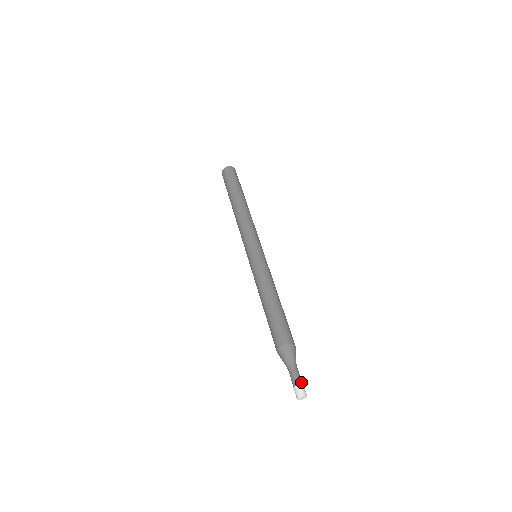
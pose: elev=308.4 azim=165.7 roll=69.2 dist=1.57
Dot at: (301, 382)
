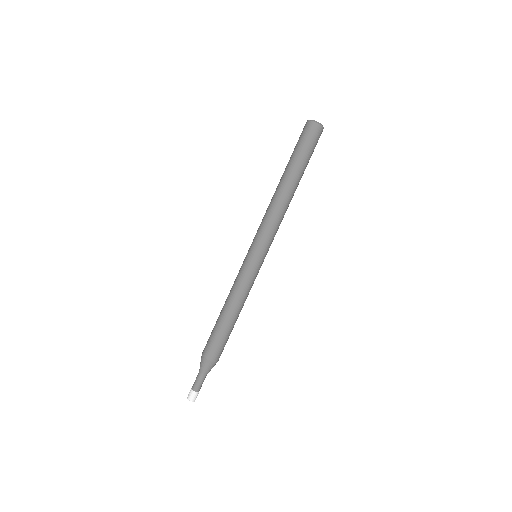
Dot at: (198, 390)
